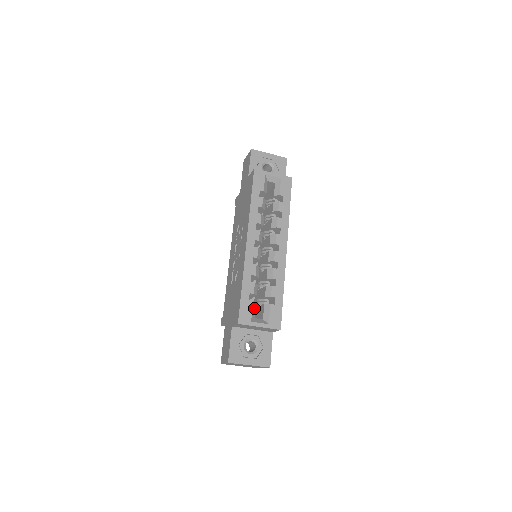
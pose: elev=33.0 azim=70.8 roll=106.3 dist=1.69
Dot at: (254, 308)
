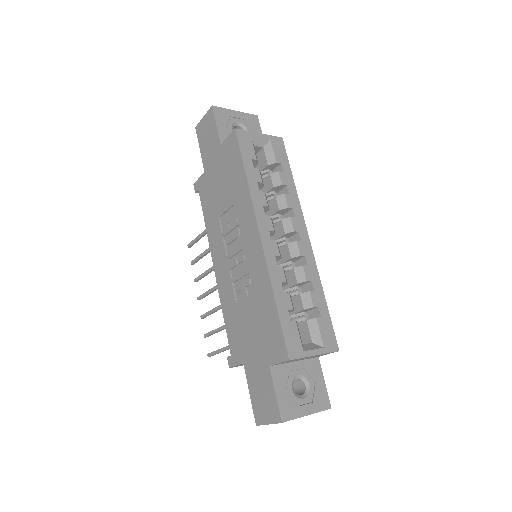
Dot at: (298, 330)
